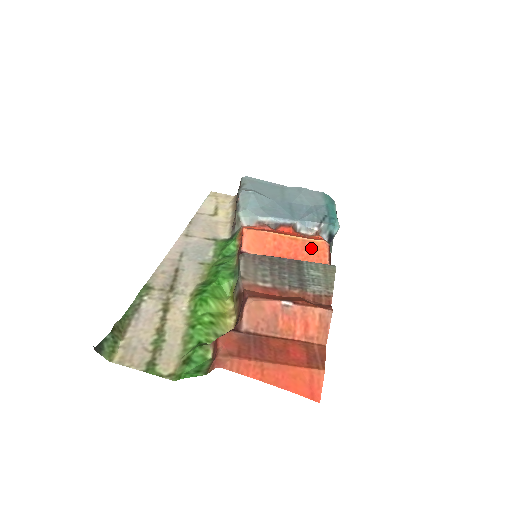
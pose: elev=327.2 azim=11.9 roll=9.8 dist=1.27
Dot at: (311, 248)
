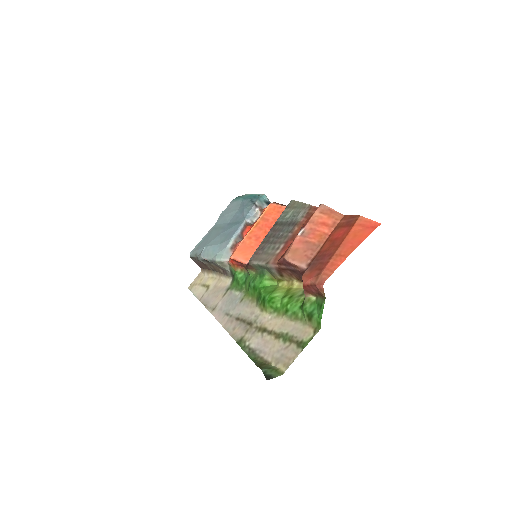
Dot at: (270, 215)
